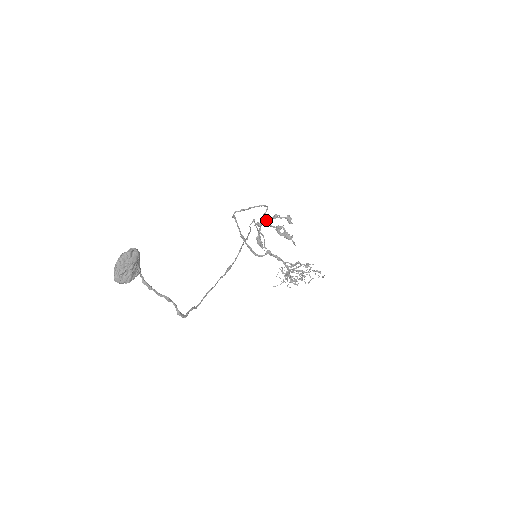
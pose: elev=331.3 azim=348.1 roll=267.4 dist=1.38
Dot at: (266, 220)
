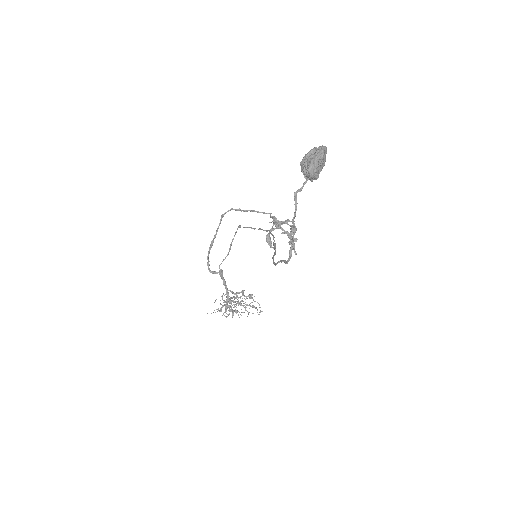
Dot at: (278, 222)
